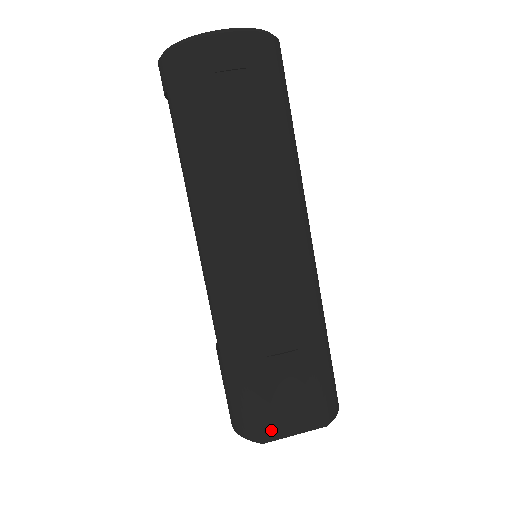
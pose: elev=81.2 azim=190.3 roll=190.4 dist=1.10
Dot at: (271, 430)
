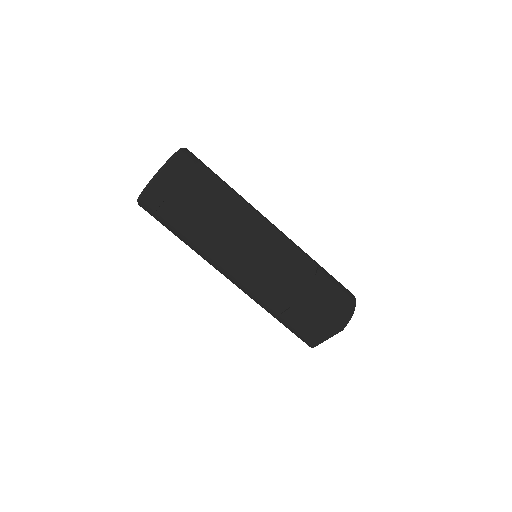
Dot at: (311, 342)
